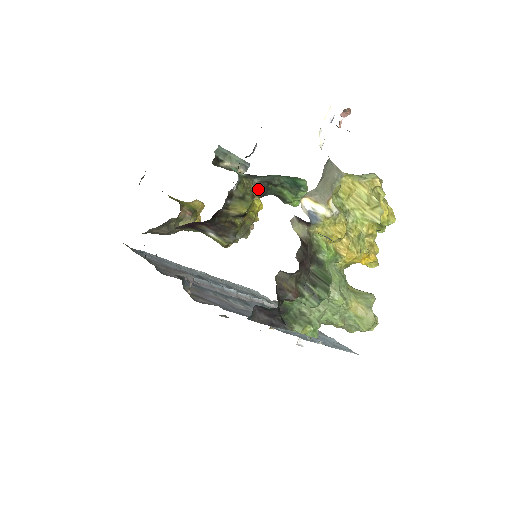
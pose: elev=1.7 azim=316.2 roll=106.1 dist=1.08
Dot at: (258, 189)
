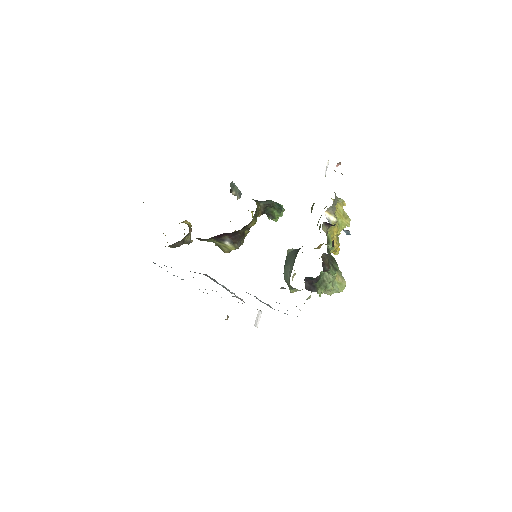
Dot at: (262, 209)
